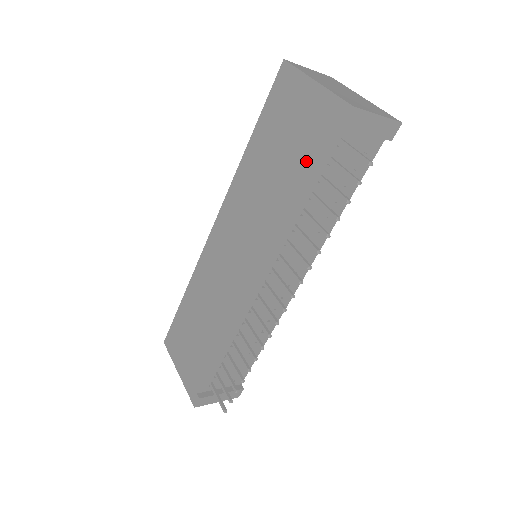
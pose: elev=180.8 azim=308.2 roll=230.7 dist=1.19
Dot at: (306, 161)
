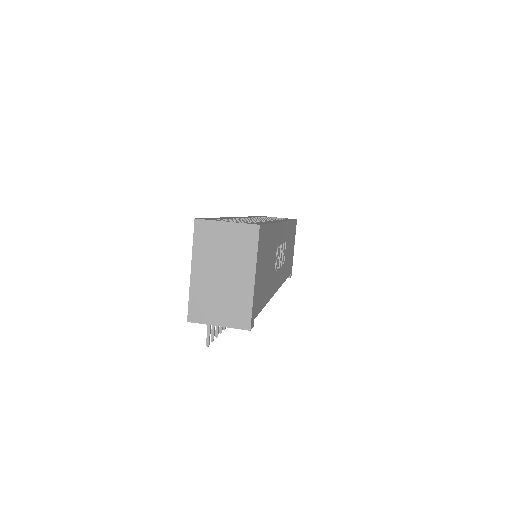
Dot at: occluded
